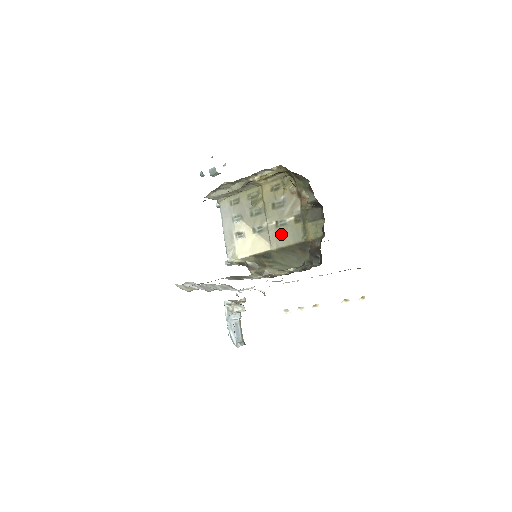
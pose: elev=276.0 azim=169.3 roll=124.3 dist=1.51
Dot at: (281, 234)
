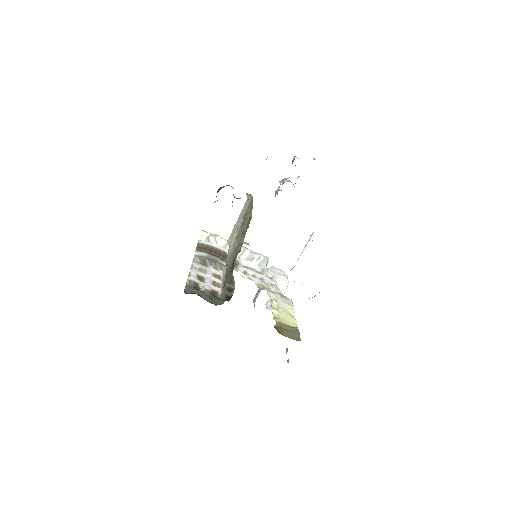
Dot at: (230, 258)
